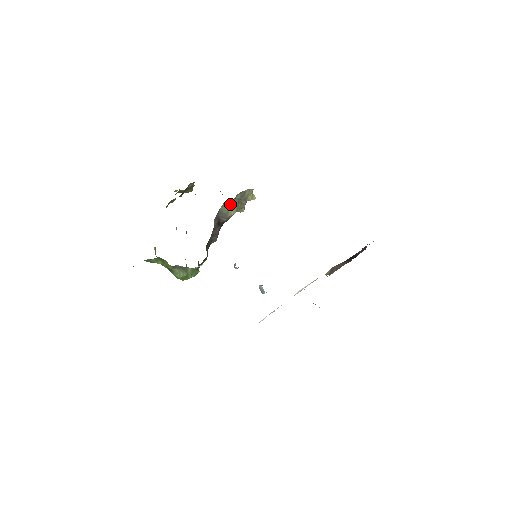
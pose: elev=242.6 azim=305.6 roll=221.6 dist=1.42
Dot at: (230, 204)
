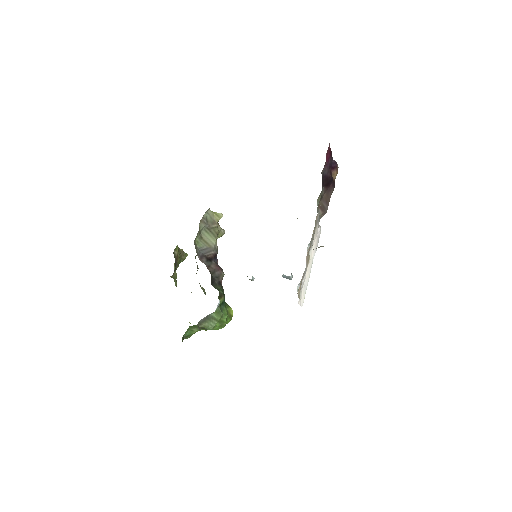
Dot at: (203, 237)
